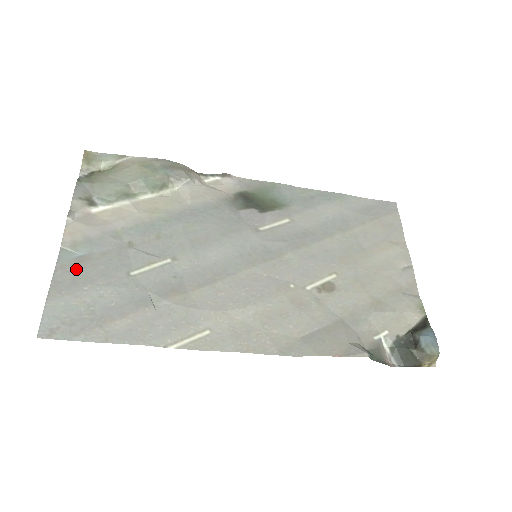
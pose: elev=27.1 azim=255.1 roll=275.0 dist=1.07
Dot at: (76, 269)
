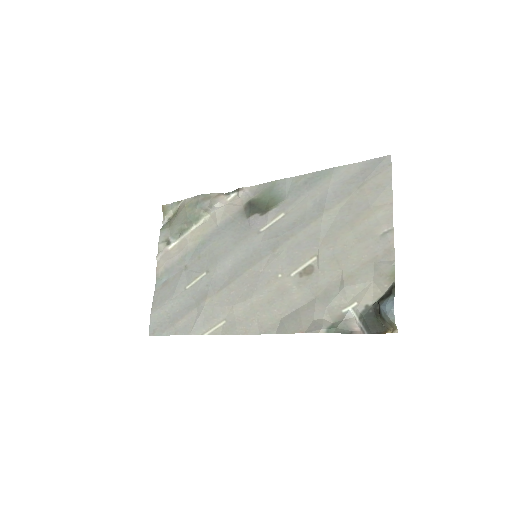
Dot at: (162, 291)
